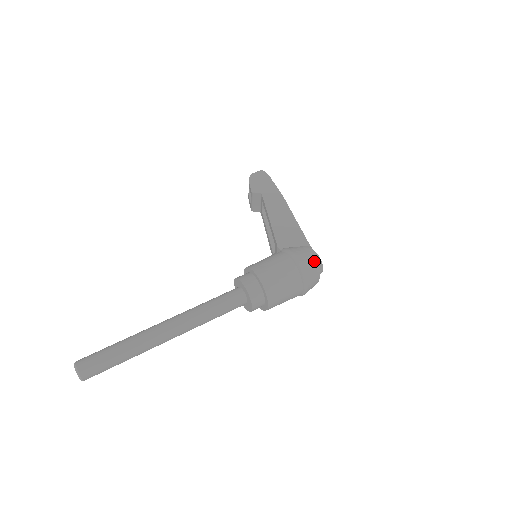
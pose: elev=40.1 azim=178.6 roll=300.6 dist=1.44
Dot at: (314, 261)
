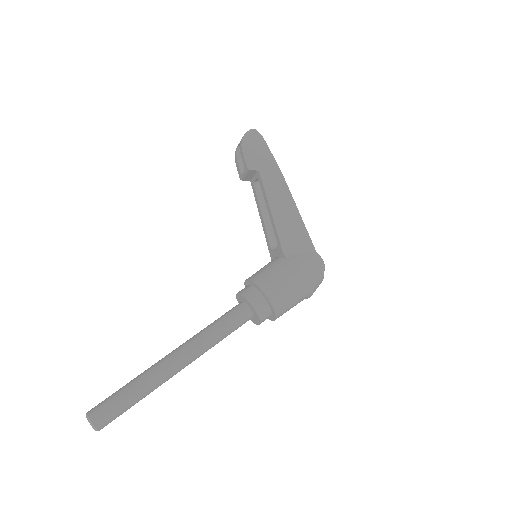
Dot at: (321, 272)
